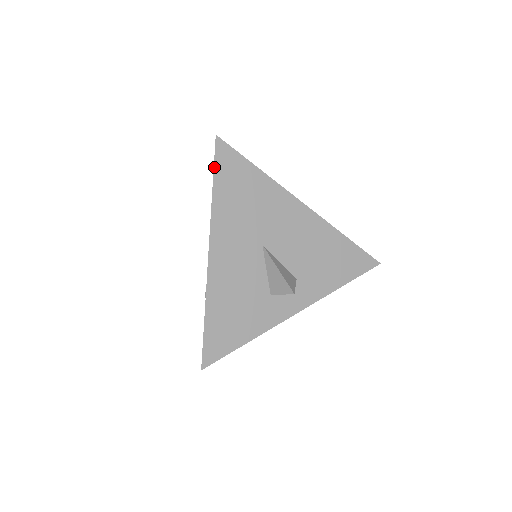
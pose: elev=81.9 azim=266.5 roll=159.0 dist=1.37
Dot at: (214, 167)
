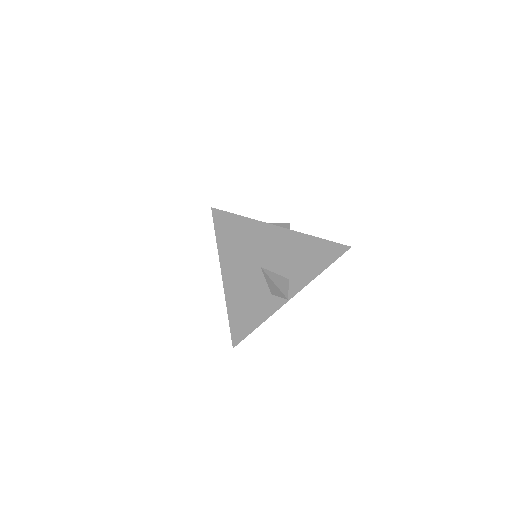
Dot at: (215, 230)
